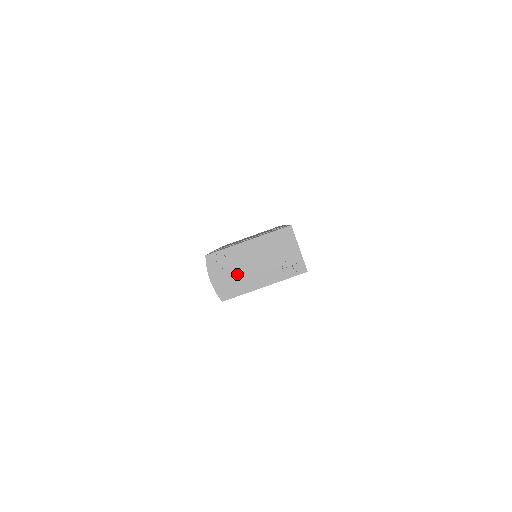
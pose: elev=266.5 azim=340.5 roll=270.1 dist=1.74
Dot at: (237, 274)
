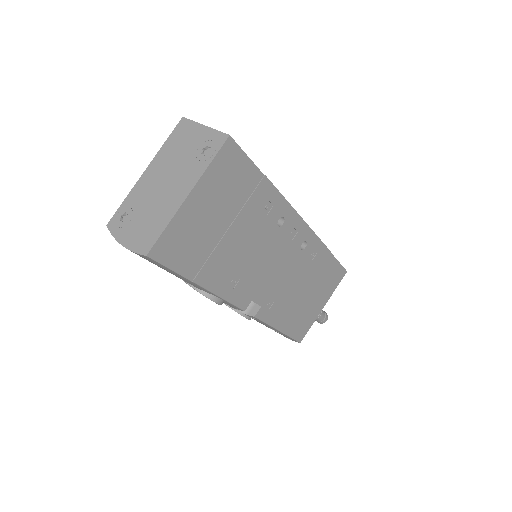
Dot at: (149, 212)
